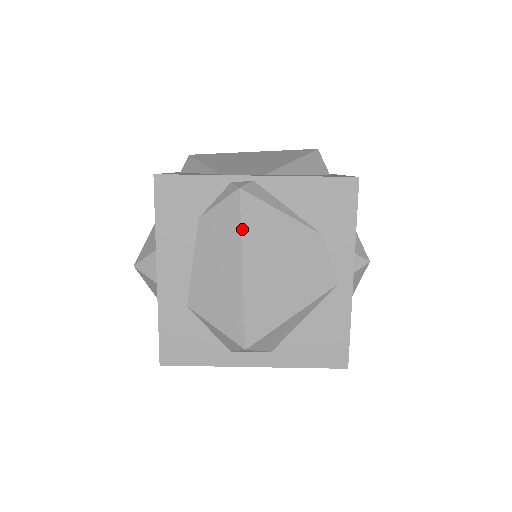
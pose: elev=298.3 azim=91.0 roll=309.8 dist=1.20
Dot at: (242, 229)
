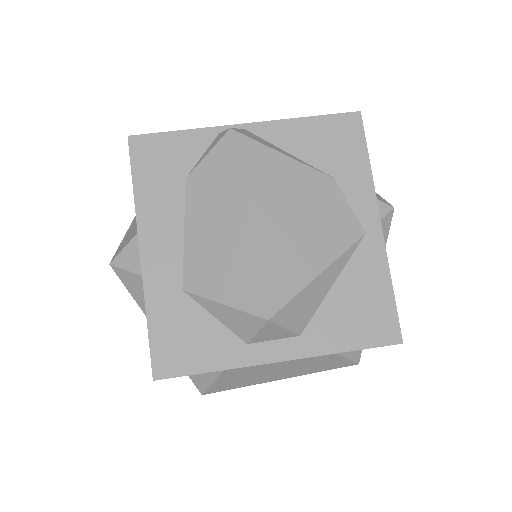
Dot at: (240, 172)
